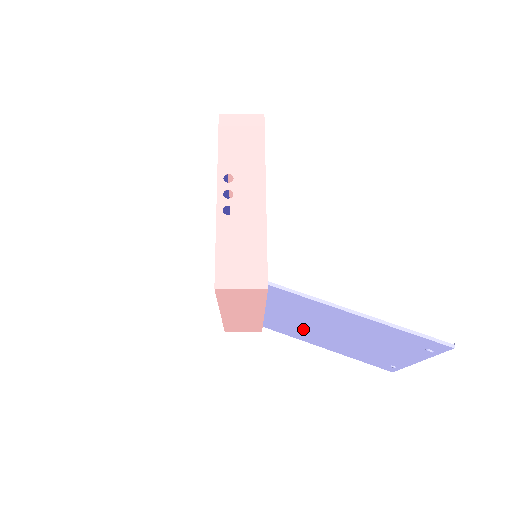
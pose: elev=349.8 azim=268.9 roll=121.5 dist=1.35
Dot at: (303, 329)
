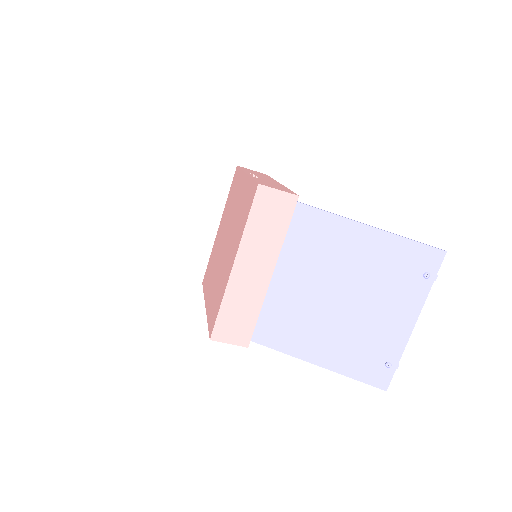
Dot at: (302, 310)
